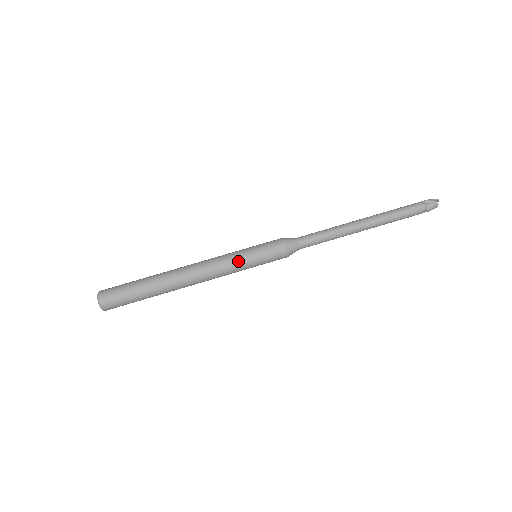
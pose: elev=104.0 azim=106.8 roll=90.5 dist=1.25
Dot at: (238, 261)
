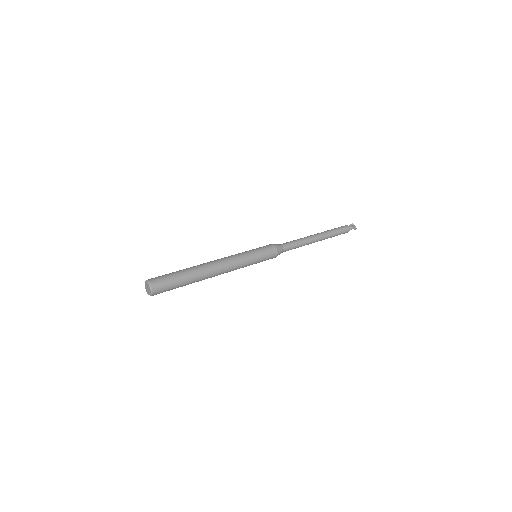
Dot at: (243, 252)
